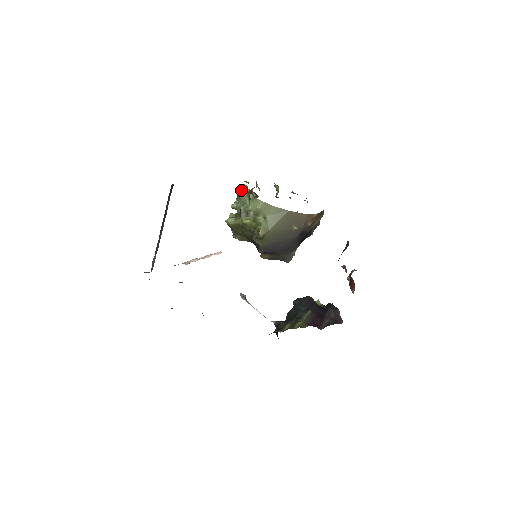
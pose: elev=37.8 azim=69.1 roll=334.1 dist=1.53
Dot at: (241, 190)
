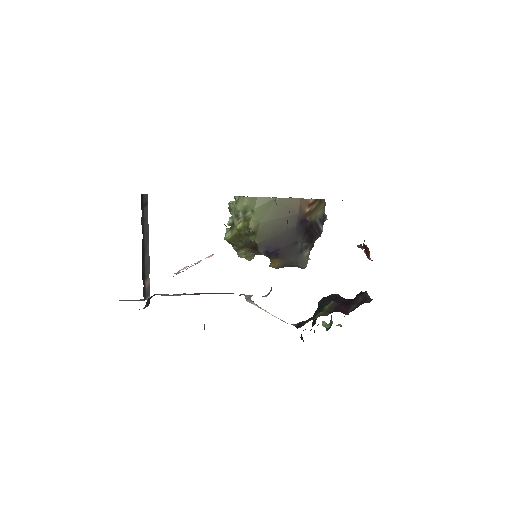
Dot at: (231, 201)
